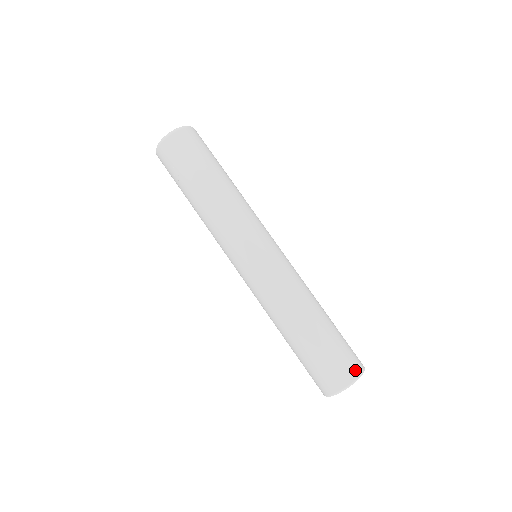
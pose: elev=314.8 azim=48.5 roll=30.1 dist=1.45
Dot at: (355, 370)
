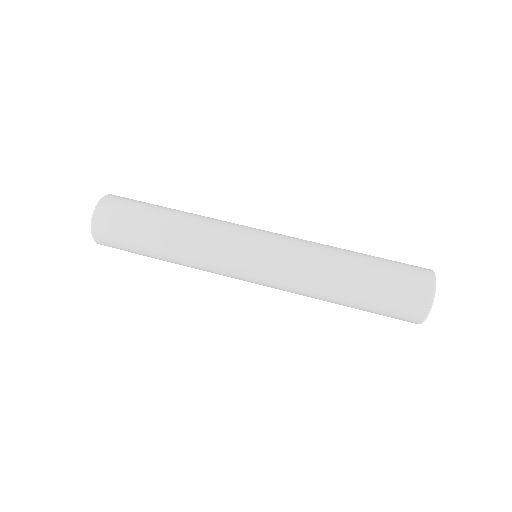
Dot at: (426, 275)
